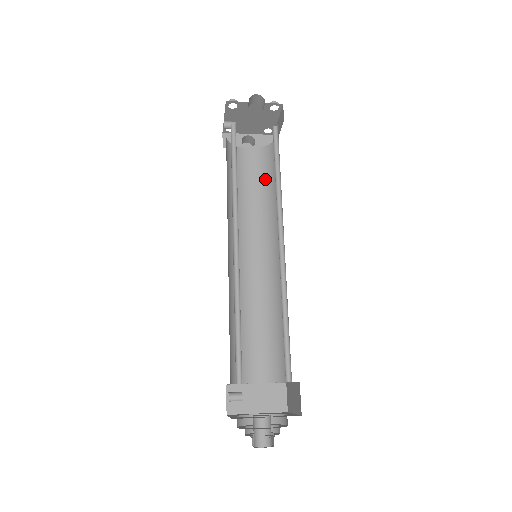
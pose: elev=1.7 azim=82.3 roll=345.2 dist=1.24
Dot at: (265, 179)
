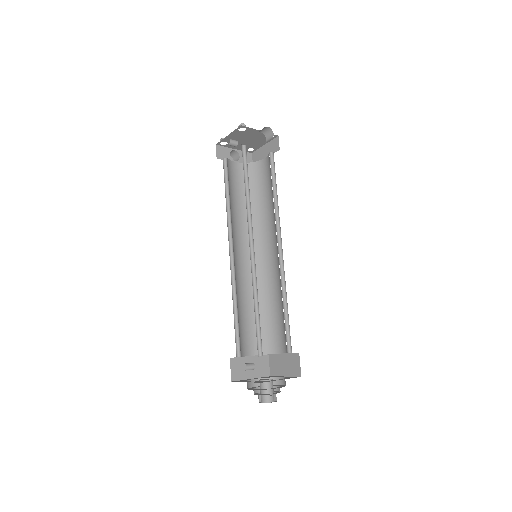
Dot at: (250, 191)
